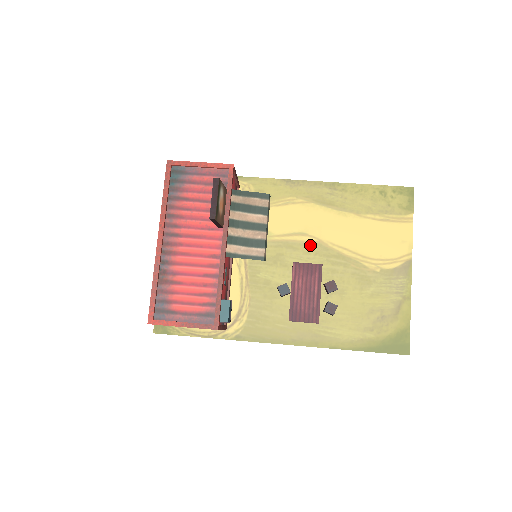
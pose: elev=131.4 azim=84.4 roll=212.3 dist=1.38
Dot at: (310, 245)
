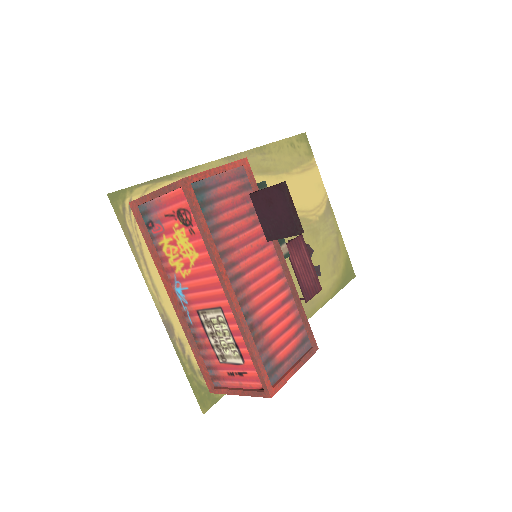
Dot at: occluded
